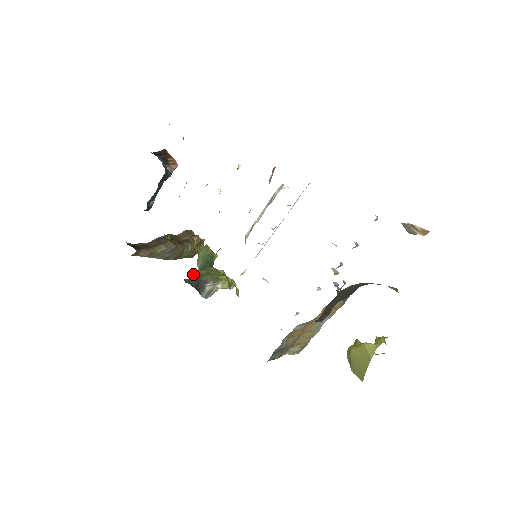
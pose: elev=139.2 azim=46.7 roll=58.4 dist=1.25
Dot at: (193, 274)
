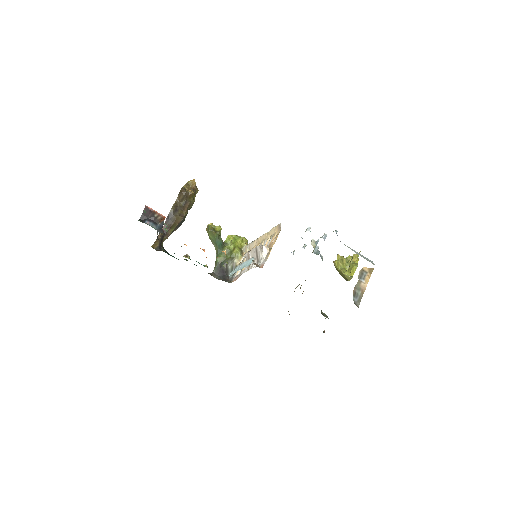
Dot at: (215, 262)
